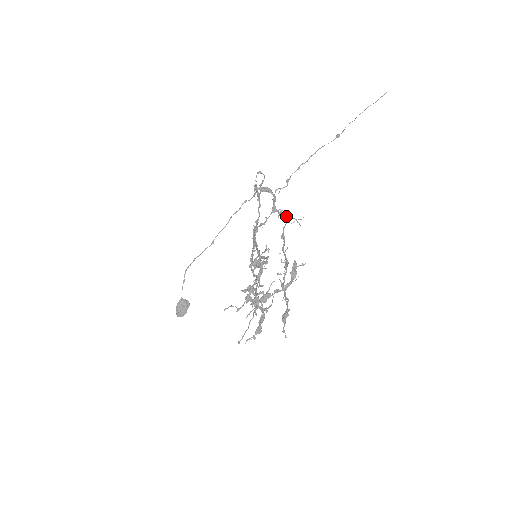
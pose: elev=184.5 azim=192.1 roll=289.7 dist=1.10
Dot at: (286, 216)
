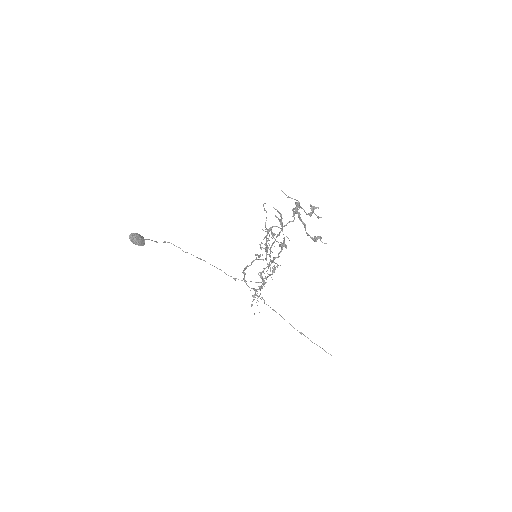
Dot at: occluded
